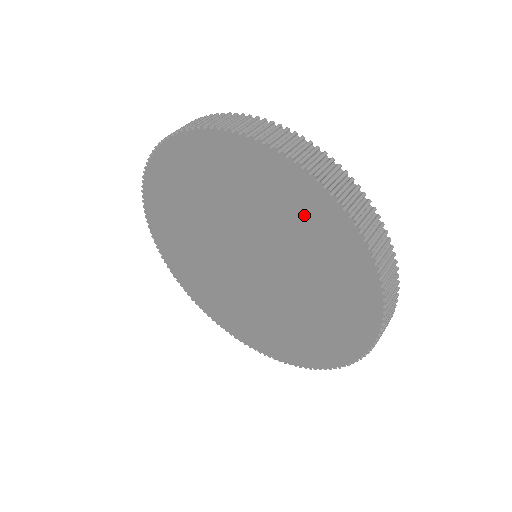
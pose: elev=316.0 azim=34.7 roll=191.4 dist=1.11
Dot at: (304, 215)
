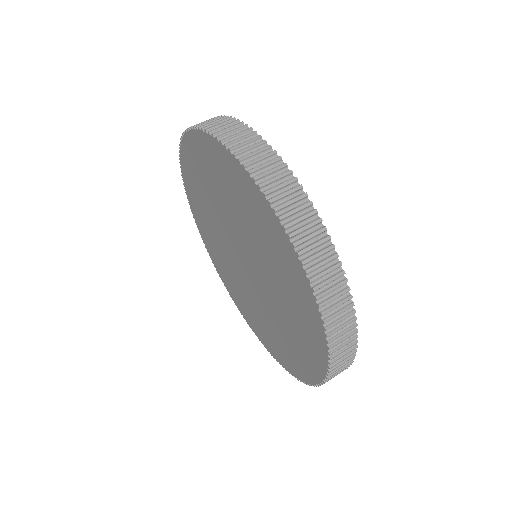
Dot at: (225, 176)
